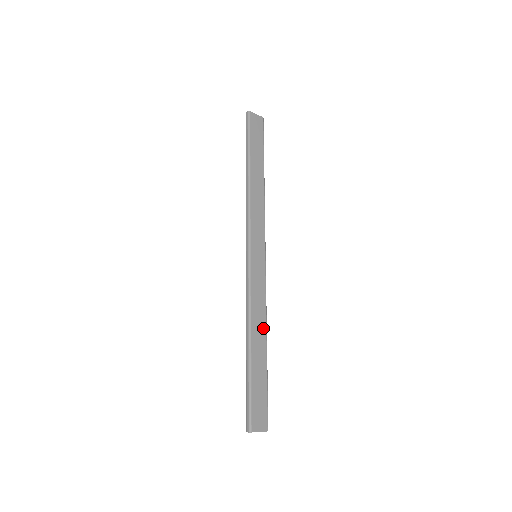
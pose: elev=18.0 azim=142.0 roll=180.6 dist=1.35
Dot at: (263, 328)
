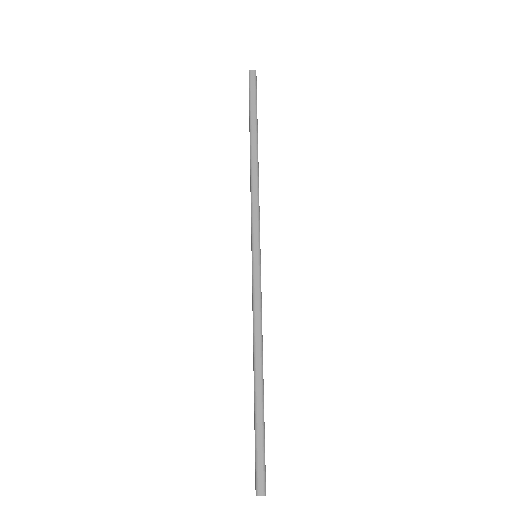
Dot at: occluded
